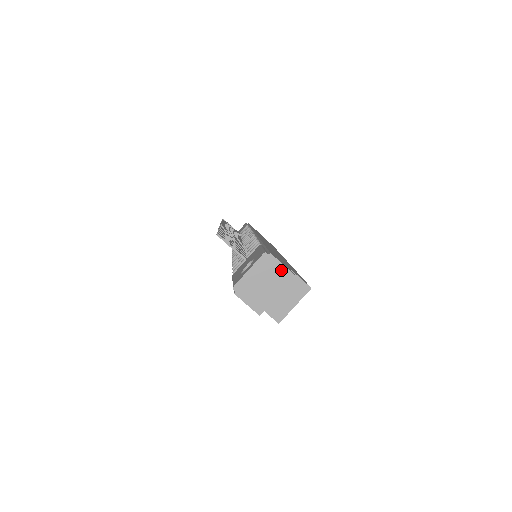
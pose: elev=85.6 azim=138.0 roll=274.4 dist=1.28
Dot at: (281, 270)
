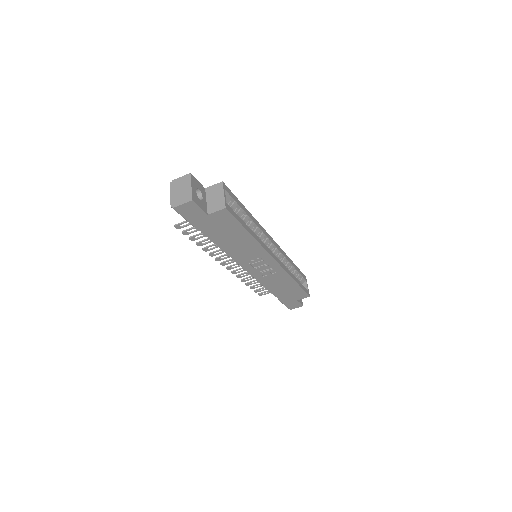
Dot at: (182, 179)
